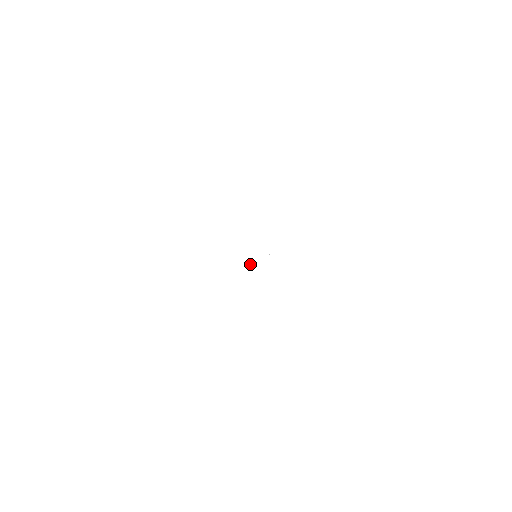
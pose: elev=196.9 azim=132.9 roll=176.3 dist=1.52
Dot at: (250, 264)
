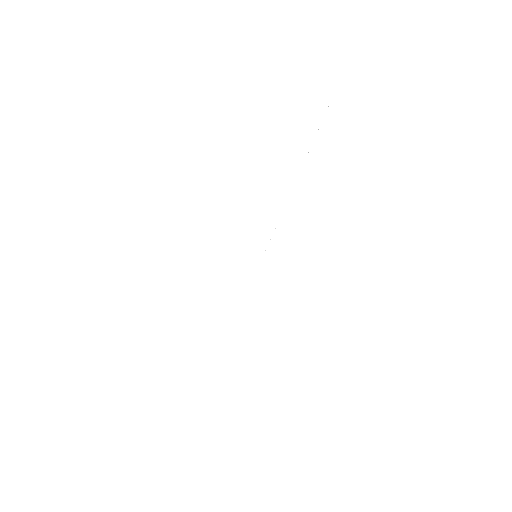
Dot at: occluded
